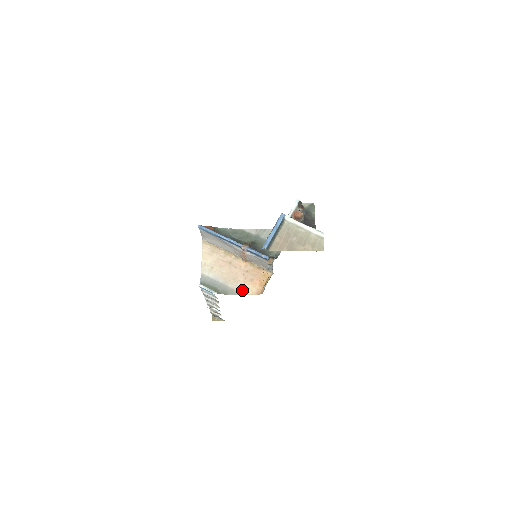
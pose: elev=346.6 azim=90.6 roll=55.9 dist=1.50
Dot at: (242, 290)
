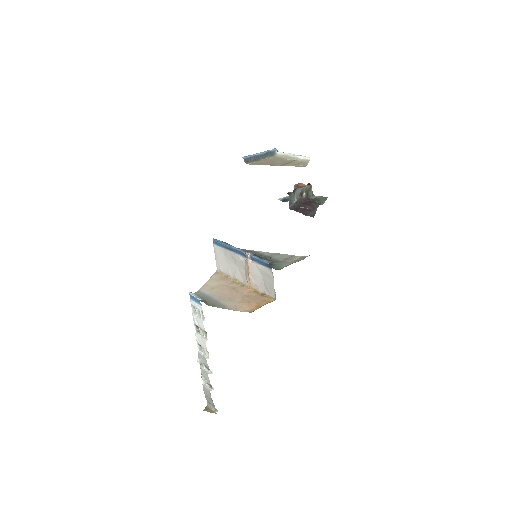
Dot at: (233, 307)
